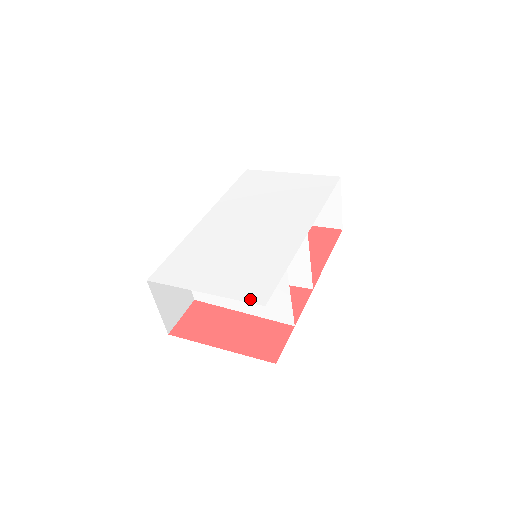
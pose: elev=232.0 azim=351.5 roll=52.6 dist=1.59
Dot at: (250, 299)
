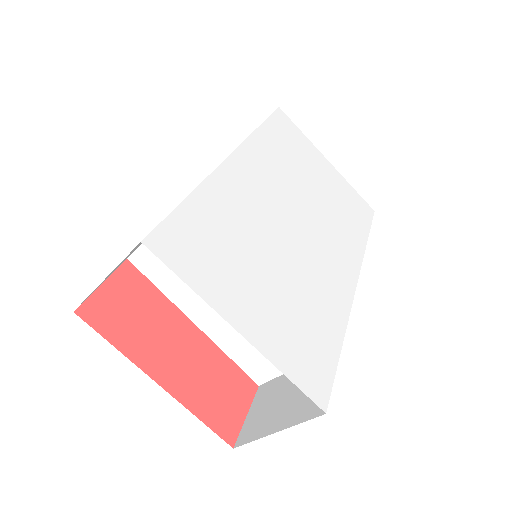
Dot at: (307, 387)
